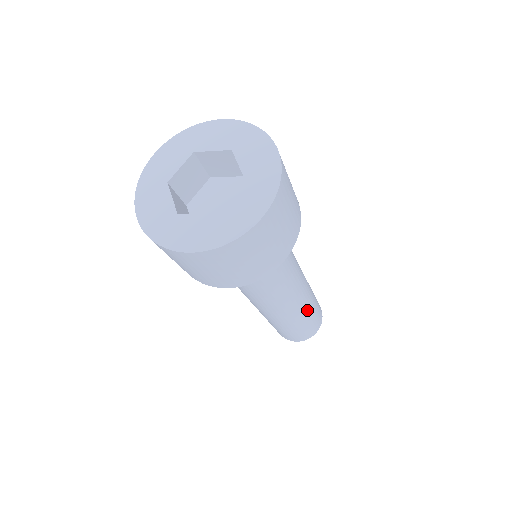
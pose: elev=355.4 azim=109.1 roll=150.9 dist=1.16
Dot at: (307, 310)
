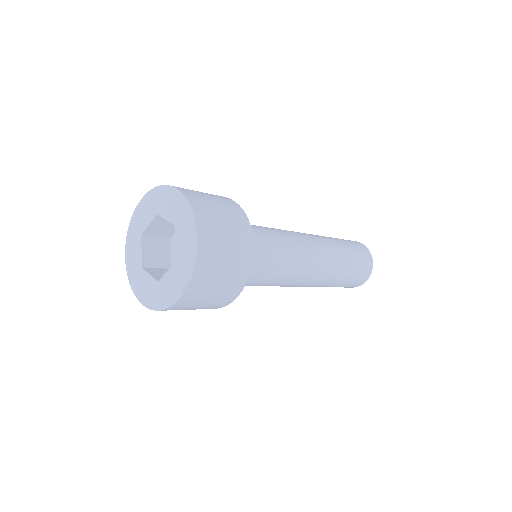
Dot at: (332, 281)
